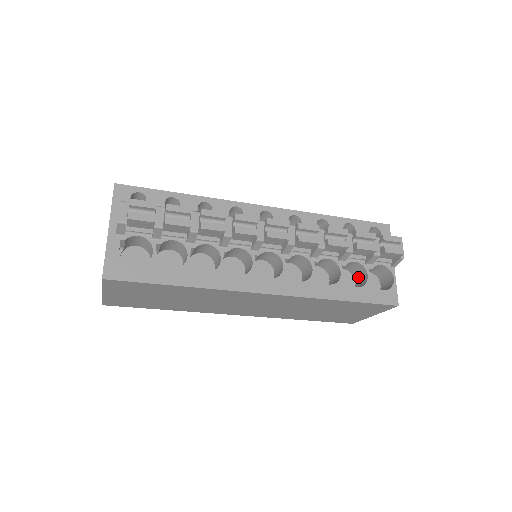
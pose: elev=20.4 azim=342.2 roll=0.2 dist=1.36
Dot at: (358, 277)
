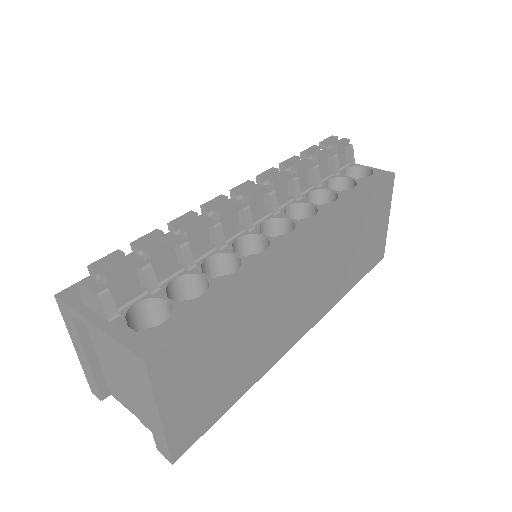
Dot at: occluded
